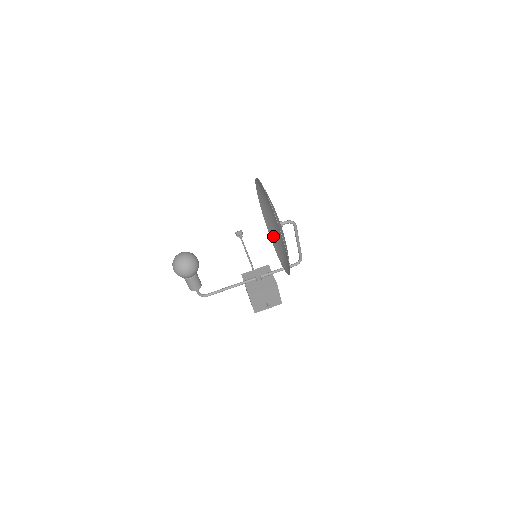
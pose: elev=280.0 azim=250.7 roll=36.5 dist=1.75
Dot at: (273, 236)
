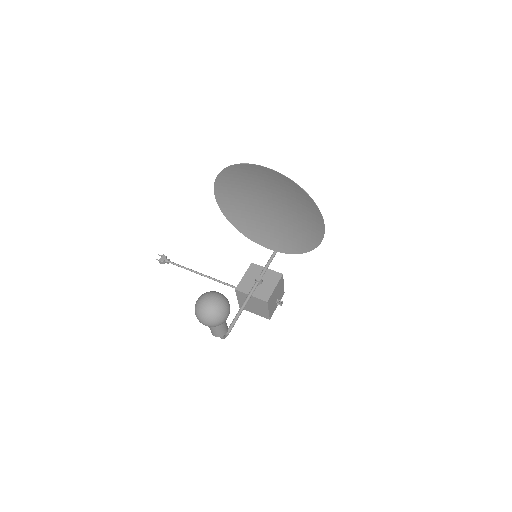
Dot at: (248, 228)
